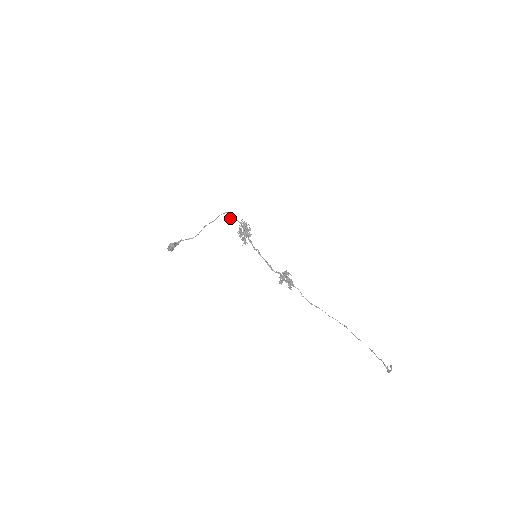
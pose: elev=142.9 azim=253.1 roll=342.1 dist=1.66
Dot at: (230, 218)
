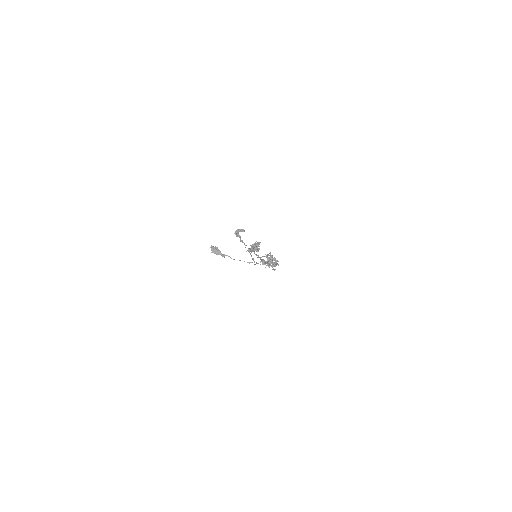
Dot at: (273, 269)
